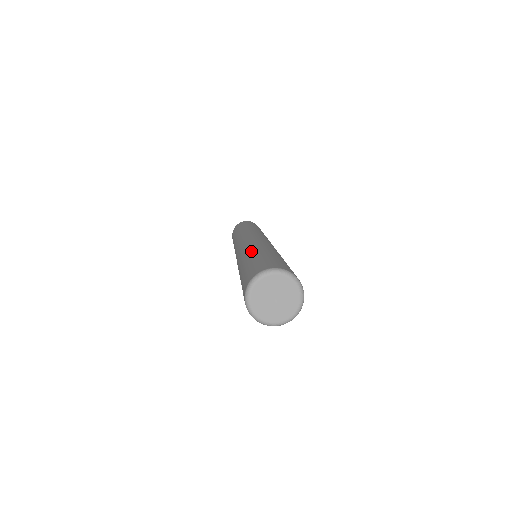
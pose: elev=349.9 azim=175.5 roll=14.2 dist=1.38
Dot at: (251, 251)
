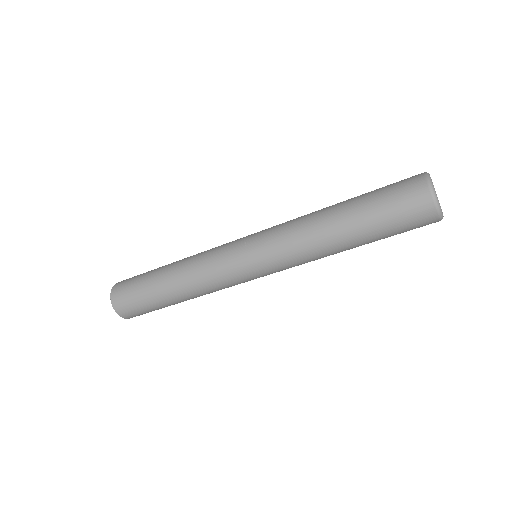
Dot at: occluded
